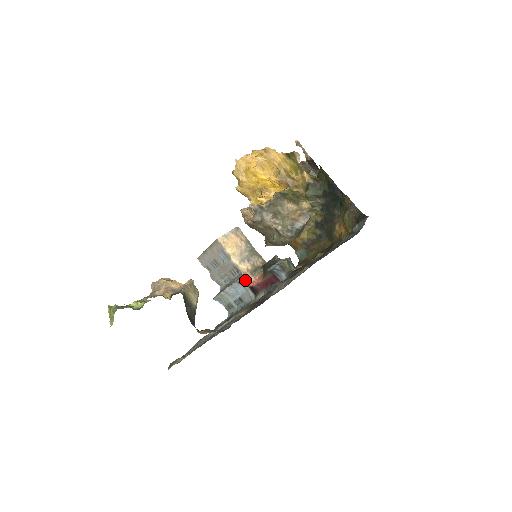
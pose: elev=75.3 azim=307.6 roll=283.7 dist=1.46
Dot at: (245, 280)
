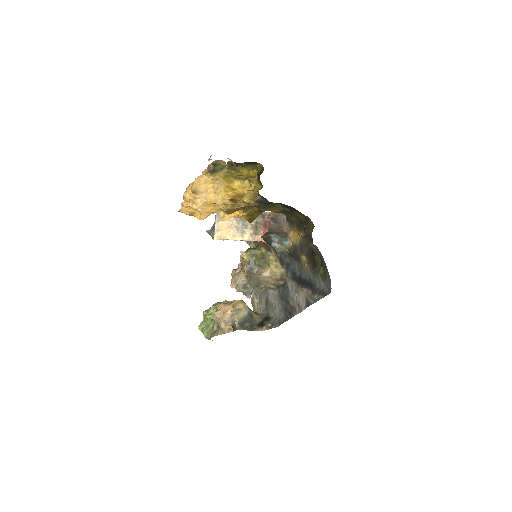
Dot at: occluded
